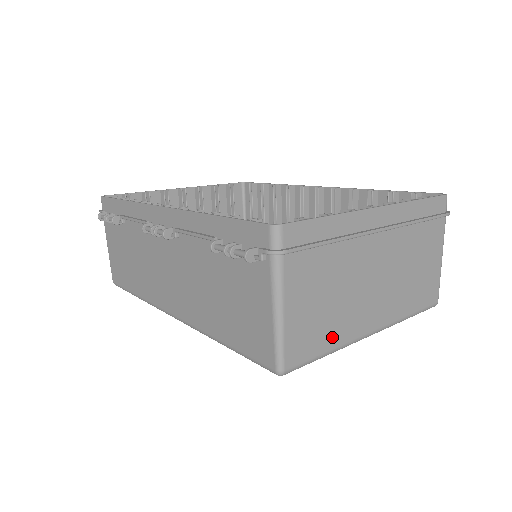
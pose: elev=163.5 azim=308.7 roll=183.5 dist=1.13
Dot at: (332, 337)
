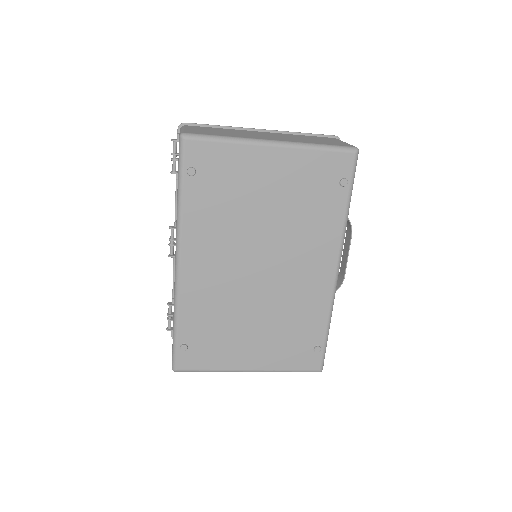
Dot at: (227, 135)
